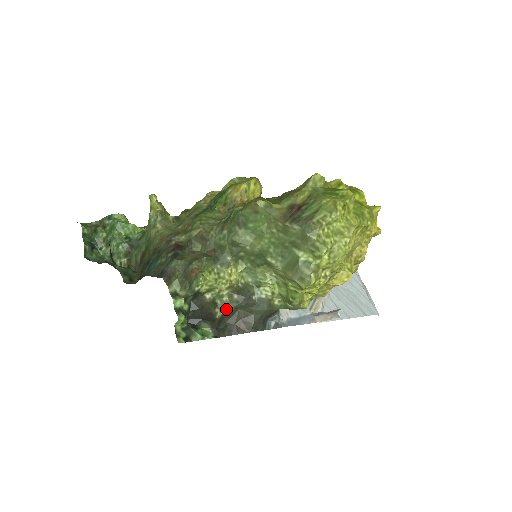
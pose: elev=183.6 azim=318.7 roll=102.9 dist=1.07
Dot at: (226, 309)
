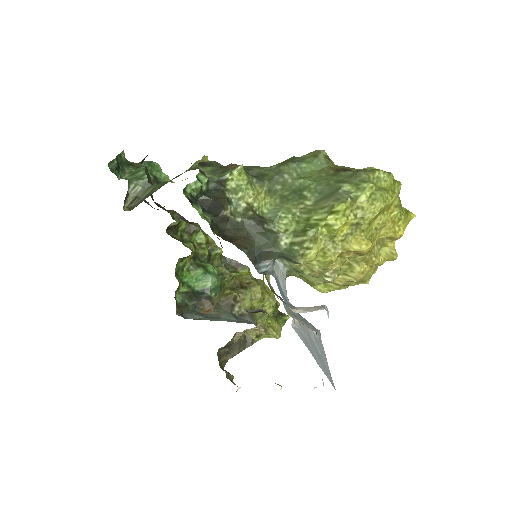
Dot at: (235, 216)
